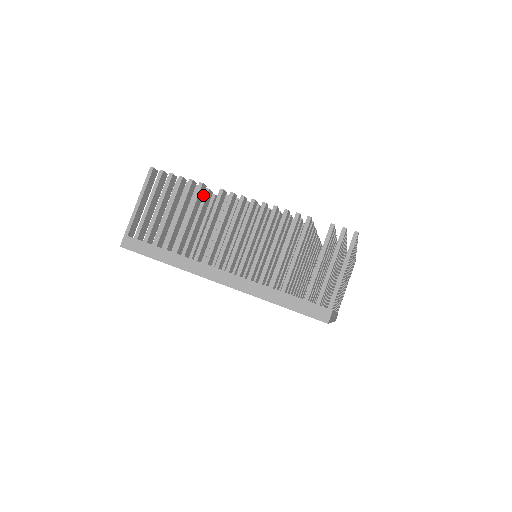
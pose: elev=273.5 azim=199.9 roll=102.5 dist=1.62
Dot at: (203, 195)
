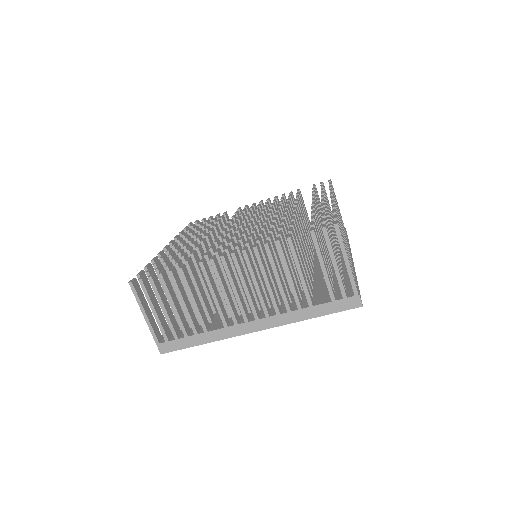
Dot at: occluded
